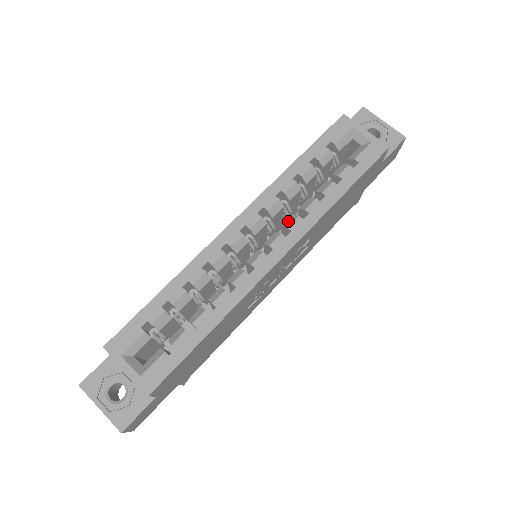
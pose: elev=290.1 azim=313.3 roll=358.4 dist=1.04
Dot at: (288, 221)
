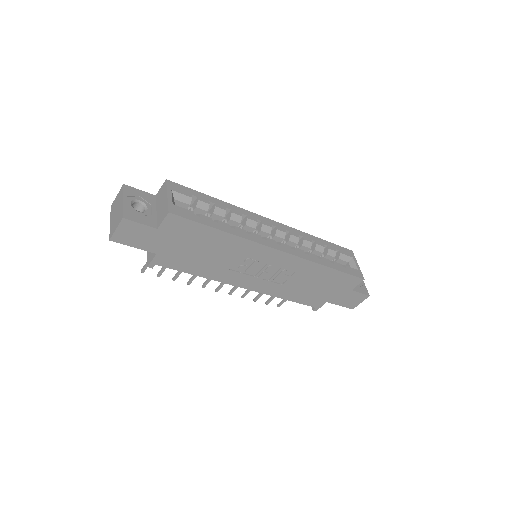
Dot at: (296, 248)
